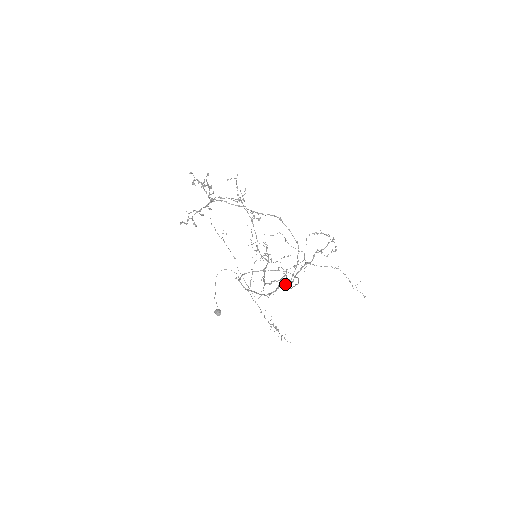
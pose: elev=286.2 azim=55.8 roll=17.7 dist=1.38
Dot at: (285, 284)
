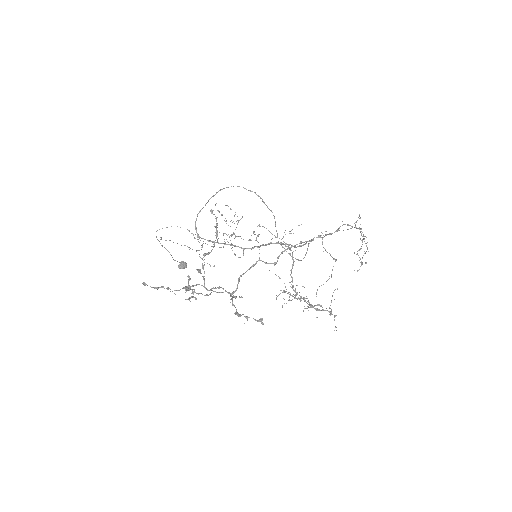
Dot at: occluded
